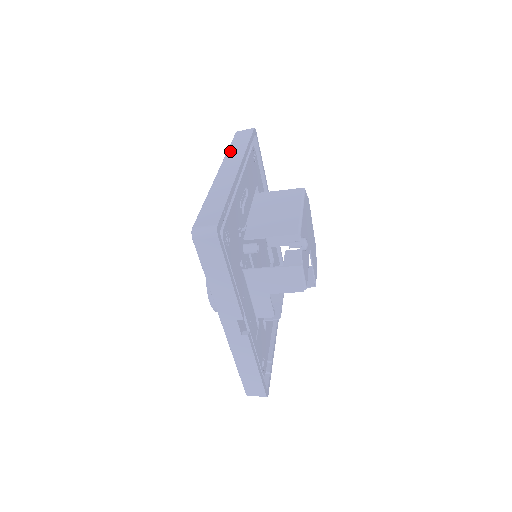
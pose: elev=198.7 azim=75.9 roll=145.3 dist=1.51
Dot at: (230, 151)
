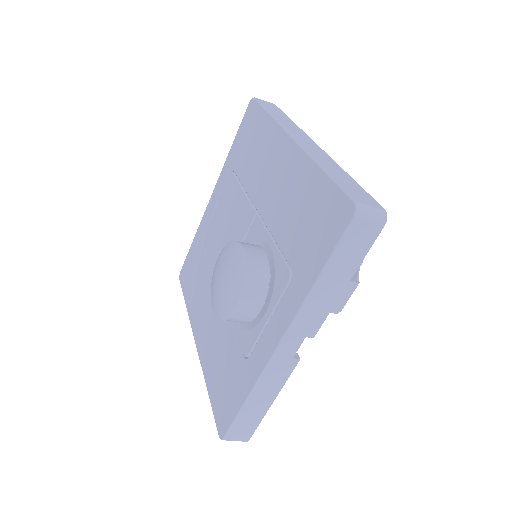
Dot at: (278, 118)
